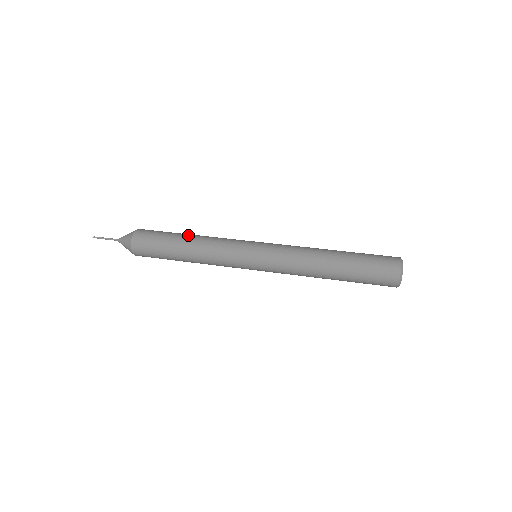
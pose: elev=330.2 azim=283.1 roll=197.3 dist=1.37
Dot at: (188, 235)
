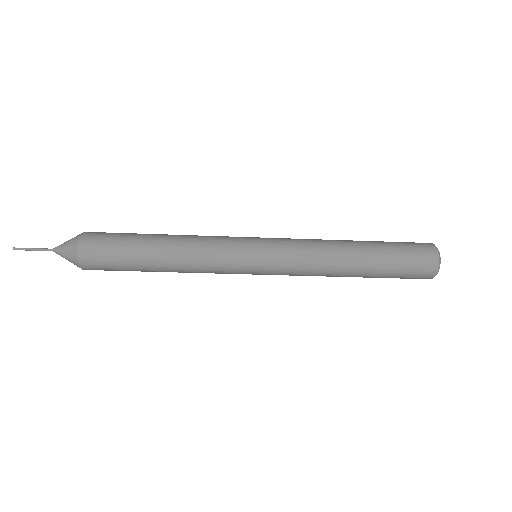
Dot at: occluded
